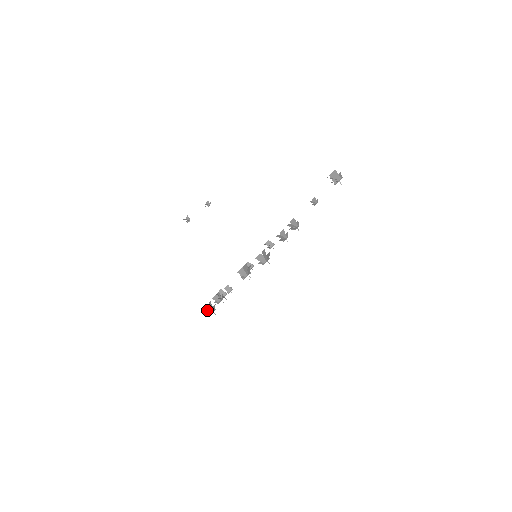
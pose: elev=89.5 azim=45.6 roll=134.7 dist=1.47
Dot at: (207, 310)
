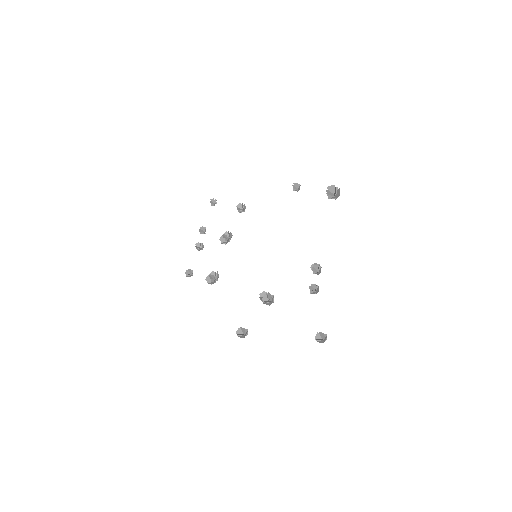
Dot at: (239, 333)
